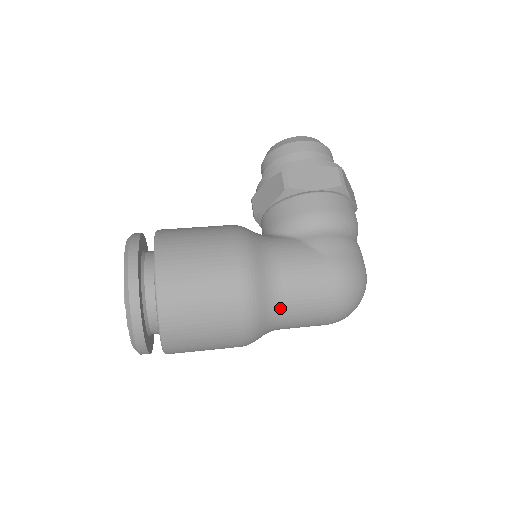
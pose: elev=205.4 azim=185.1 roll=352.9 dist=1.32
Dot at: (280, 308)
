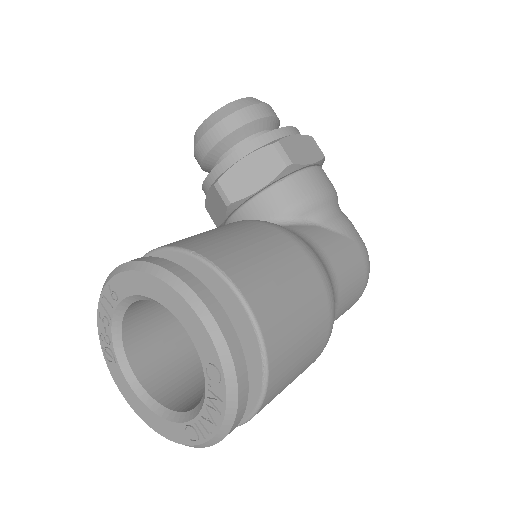
Dot at: (335, 311)
